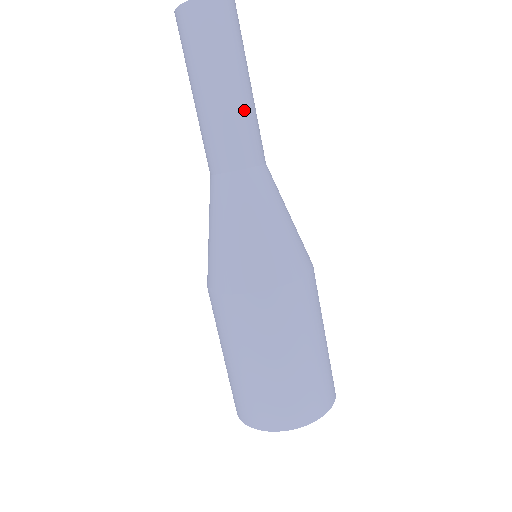
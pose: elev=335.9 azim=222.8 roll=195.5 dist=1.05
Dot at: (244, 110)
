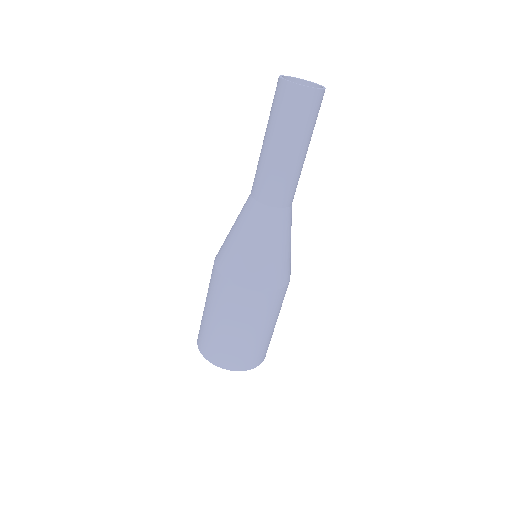
Dot at: (286, 169)
